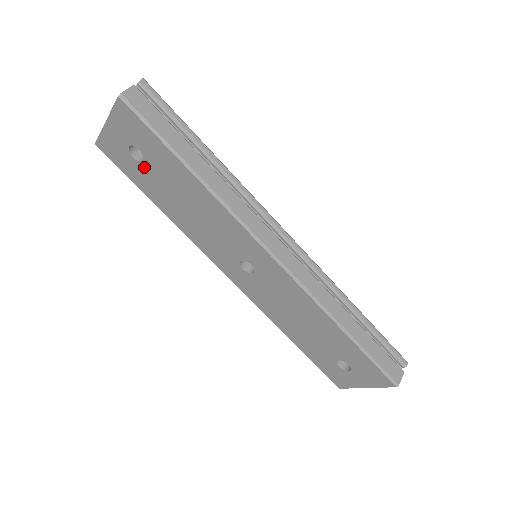
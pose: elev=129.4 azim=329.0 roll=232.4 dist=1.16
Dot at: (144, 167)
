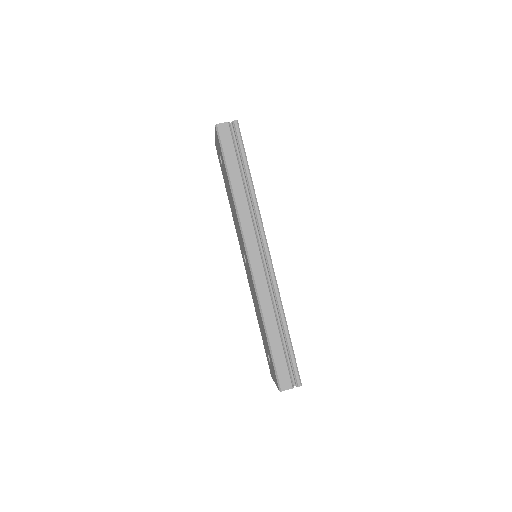
Dot at: occluded
